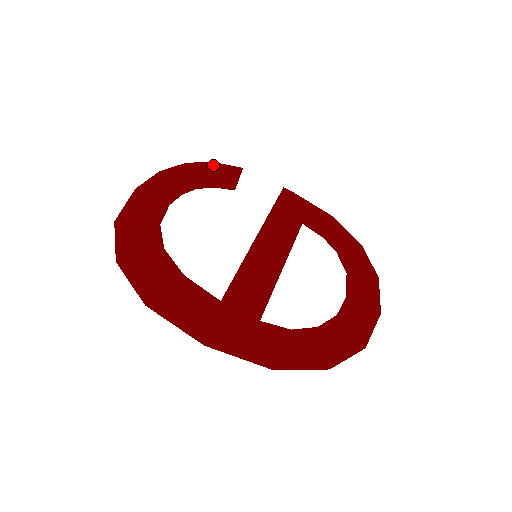
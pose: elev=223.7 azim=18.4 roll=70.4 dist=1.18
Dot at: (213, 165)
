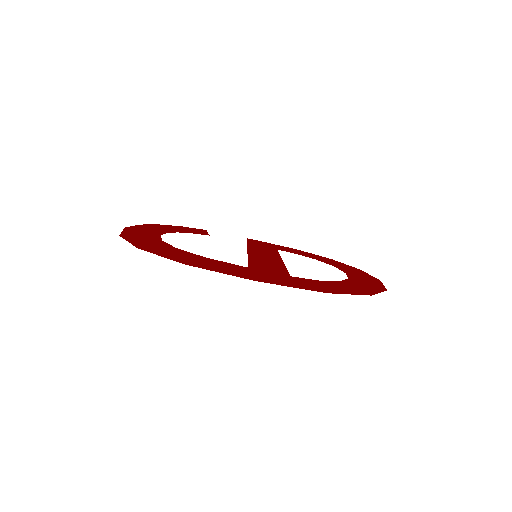
Dot at: (181, 227)
